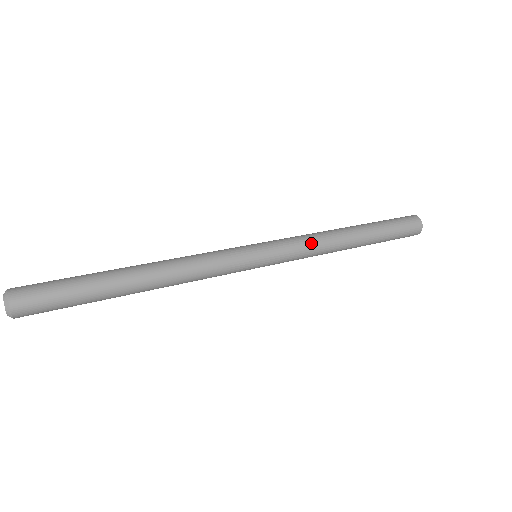
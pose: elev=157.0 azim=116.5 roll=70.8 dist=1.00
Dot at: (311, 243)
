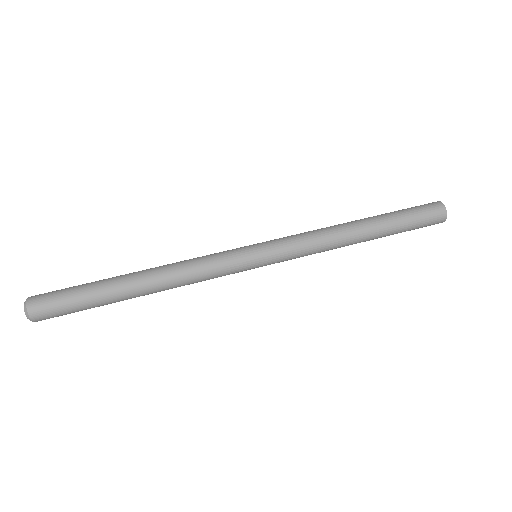
Dot at: (314, 253)
